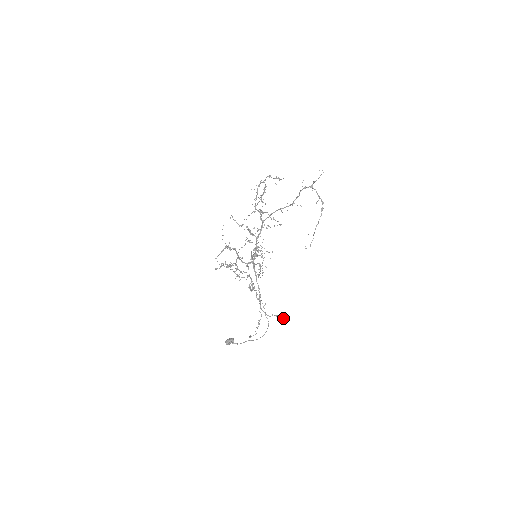
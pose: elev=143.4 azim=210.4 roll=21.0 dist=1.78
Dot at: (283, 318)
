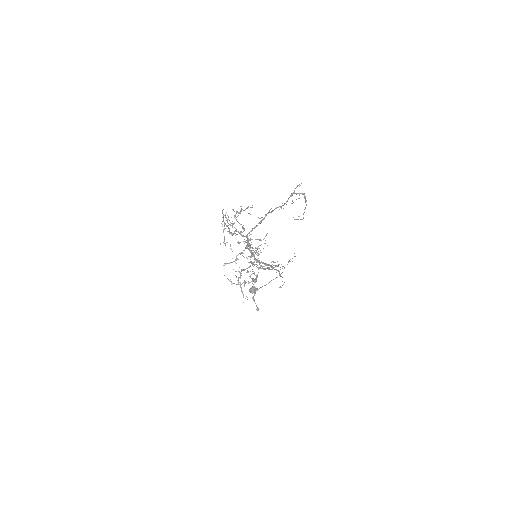
Dot at: occluded
